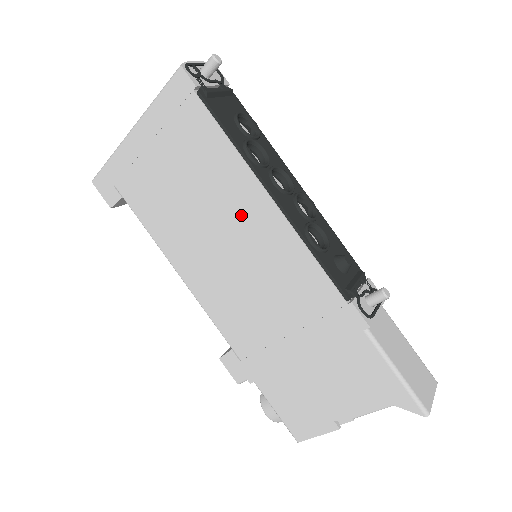
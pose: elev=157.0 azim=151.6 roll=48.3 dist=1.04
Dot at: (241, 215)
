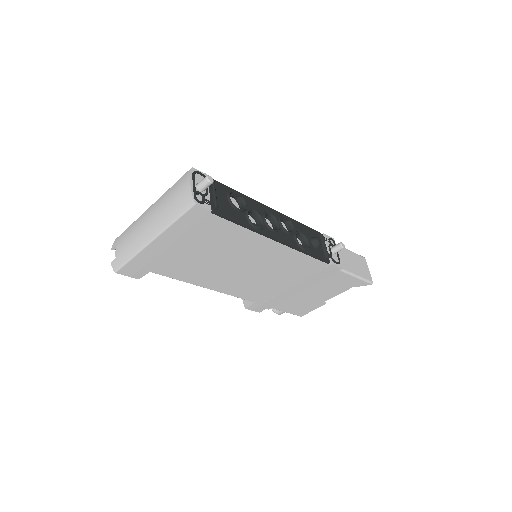
Dot at: (256, 254)
